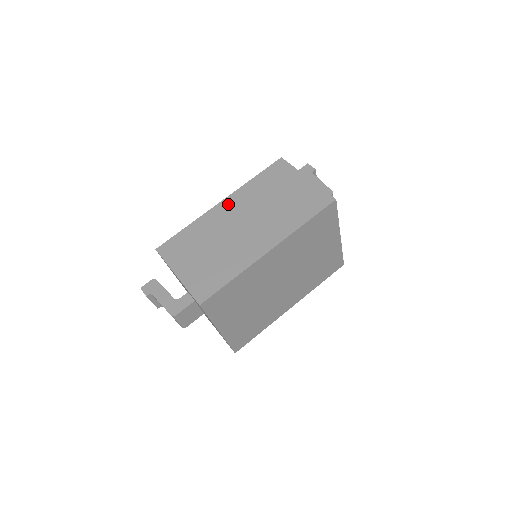
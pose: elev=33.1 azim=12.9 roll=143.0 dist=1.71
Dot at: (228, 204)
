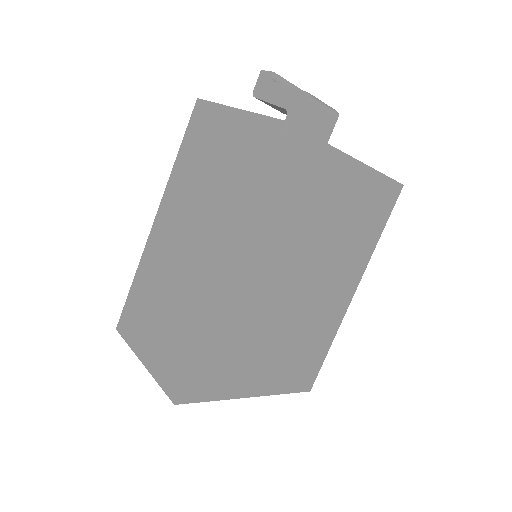
Dot at: (162, 218)
